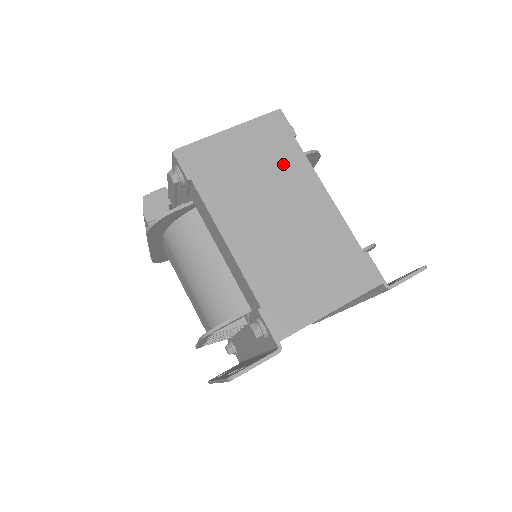
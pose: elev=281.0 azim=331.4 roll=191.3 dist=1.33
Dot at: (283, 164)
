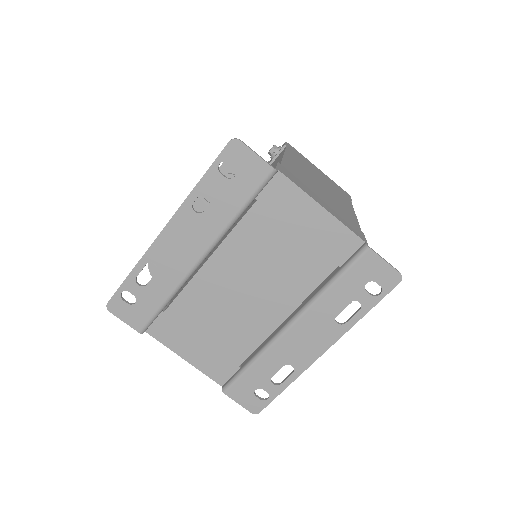
Dot at: (338, 192)
